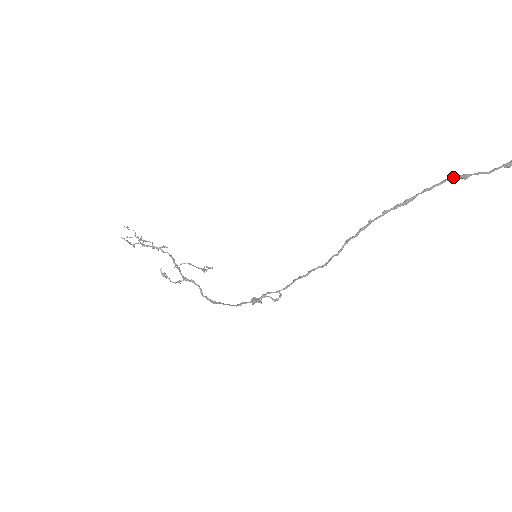
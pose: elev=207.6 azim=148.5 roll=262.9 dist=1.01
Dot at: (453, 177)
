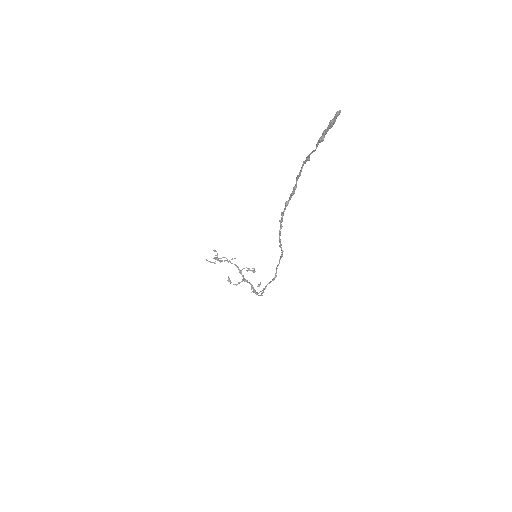
Dot at: (304, 161)
